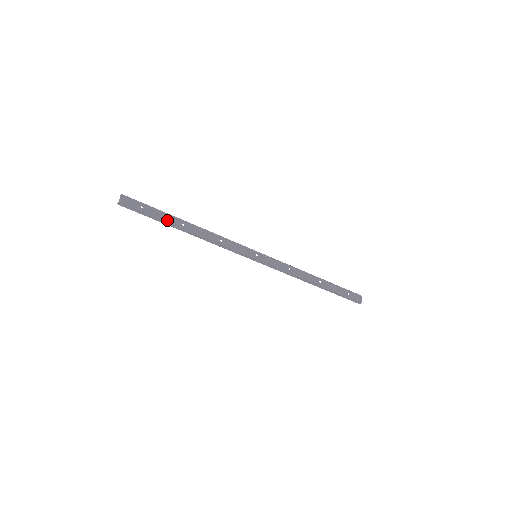
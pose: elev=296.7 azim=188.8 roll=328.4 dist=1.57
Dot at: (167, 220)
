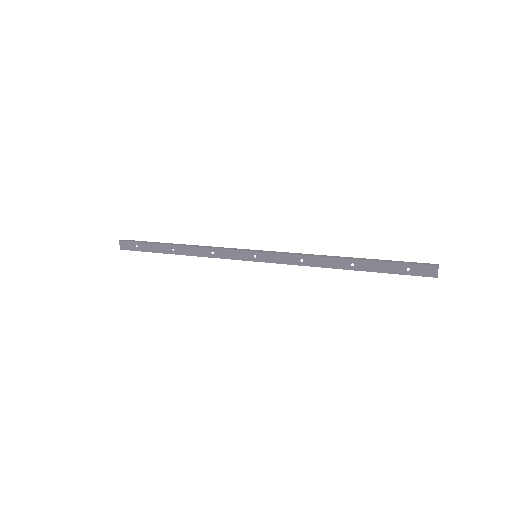
Dot at: (159, 250)
